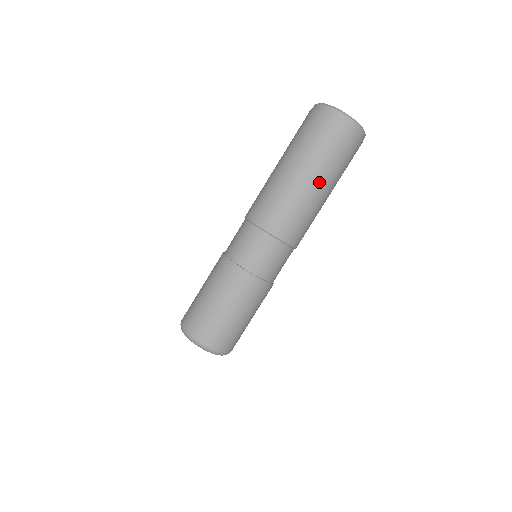
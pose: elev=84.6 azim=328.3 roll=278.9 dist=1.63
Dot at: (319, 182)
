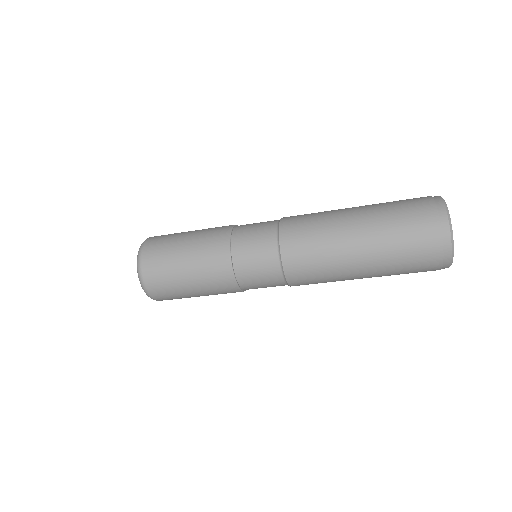
Dot at: (367, 277)
